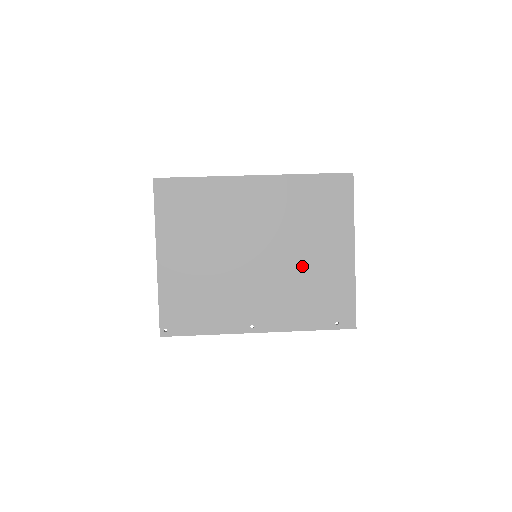
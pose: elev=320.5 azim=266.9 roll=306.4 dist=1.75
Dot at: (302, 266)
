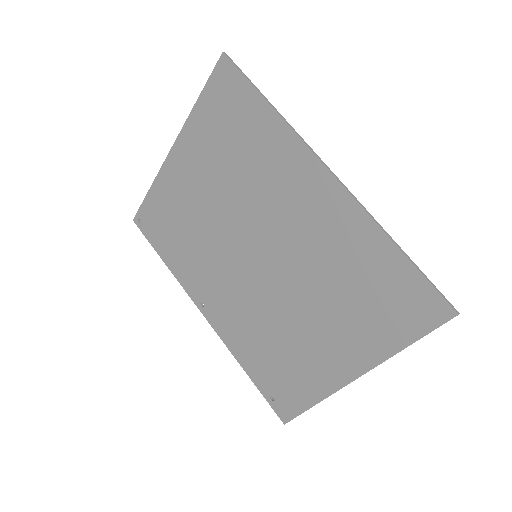
Dot at: (289, 320)
